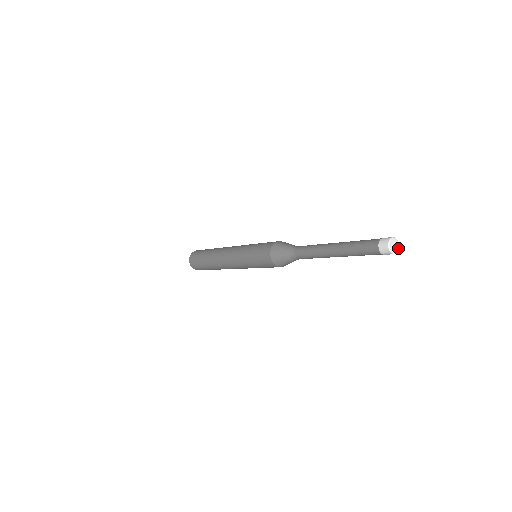
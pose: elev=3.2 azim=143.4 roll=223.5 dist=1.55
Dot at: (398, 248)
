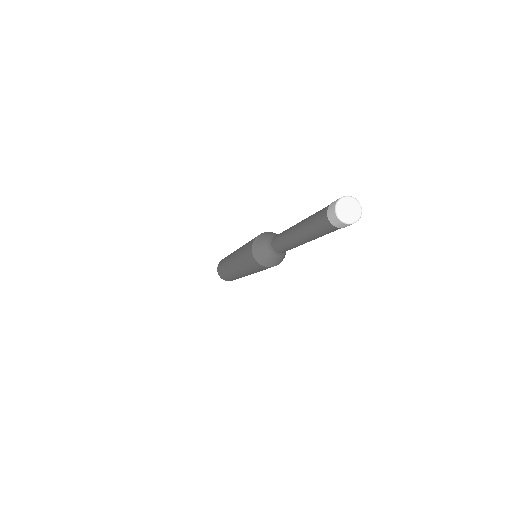
Dot at: (358, 204)
